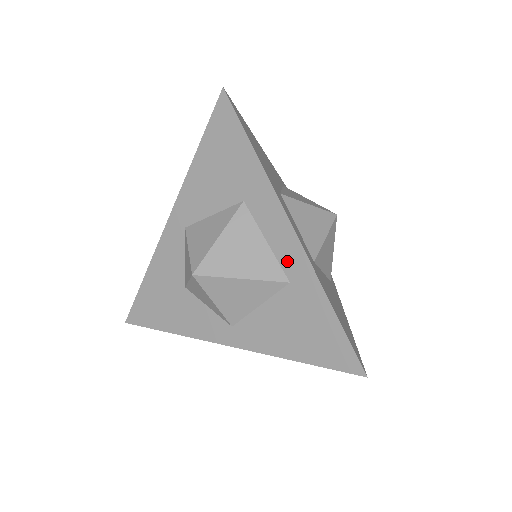
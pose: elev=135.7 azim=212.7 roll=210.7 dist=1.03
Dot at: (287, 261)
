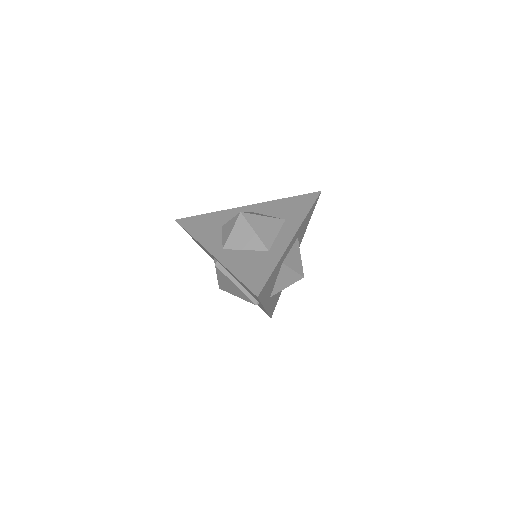
Dot at: (277, 245)
